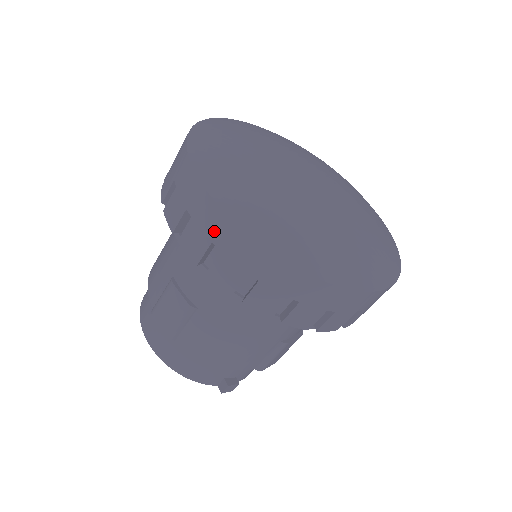
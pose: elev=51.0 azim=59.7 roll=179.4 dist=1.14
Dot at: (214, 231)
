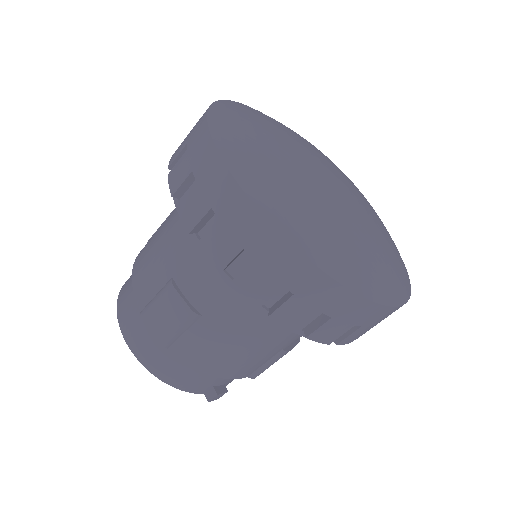
Dot at: (248, 237)
